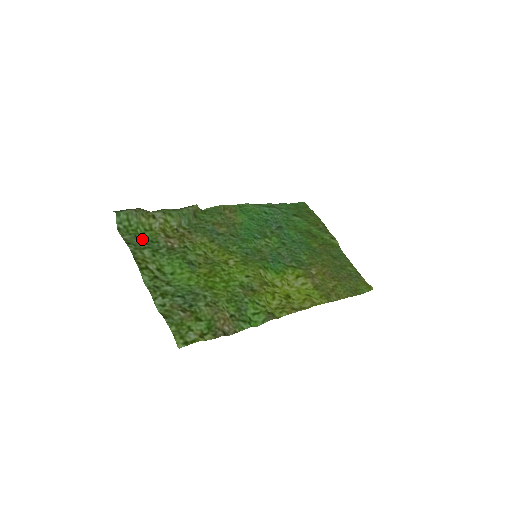
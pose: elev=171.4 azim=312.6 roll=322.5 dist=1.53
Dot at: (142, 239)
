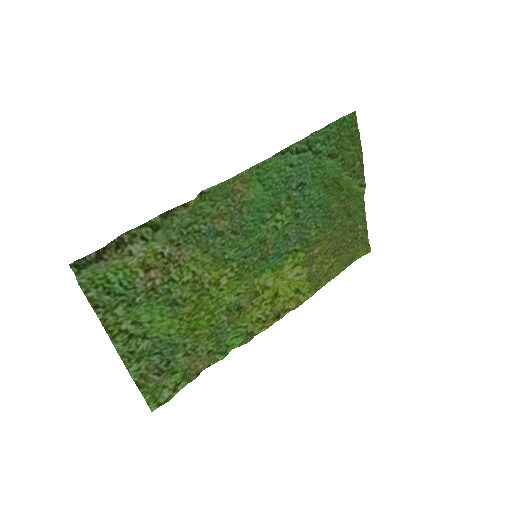
Dot at: (113, 290)
